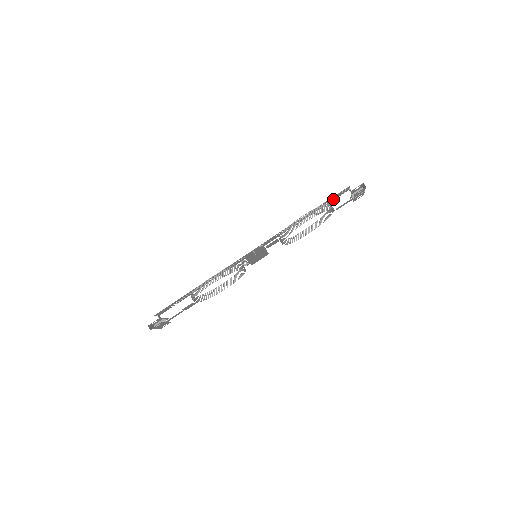
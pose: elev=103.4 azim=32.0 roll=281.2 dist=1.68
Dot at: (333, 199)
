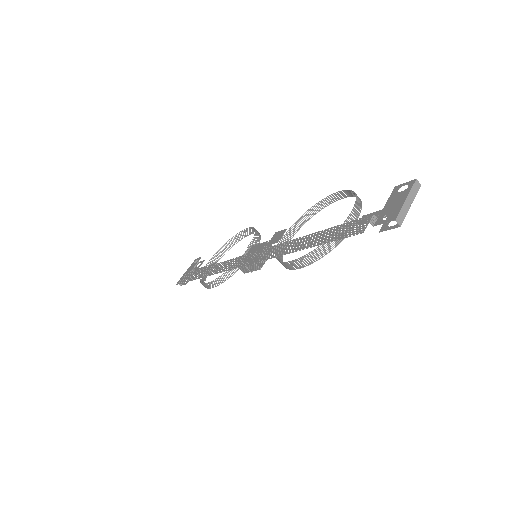
Dot at: (344, 225)
